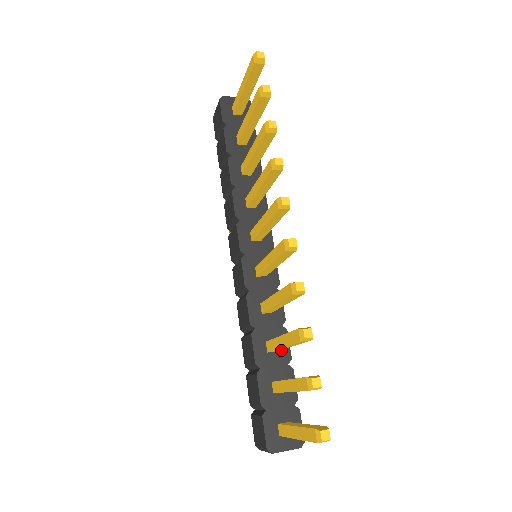
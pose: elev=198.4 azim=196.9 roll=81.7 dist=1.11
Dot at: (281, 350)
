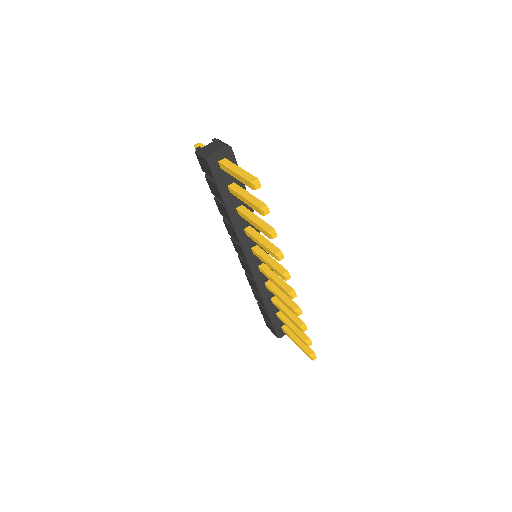
Dot at: occluded
